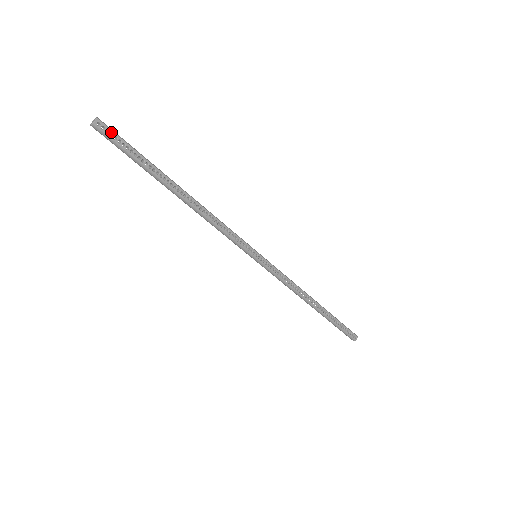
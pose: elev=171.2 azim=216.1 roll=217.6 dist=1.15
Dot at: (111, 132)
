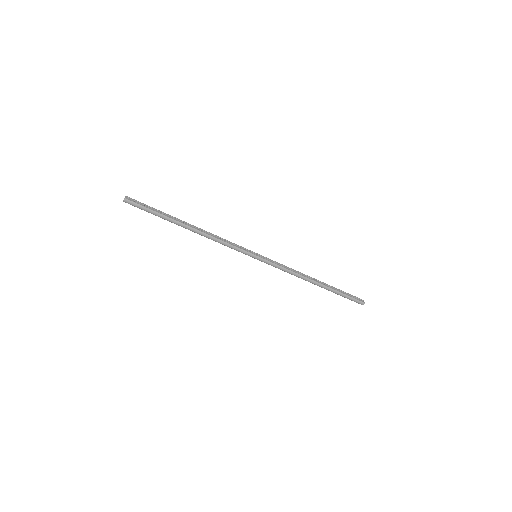
Dot at: (136, 201)
